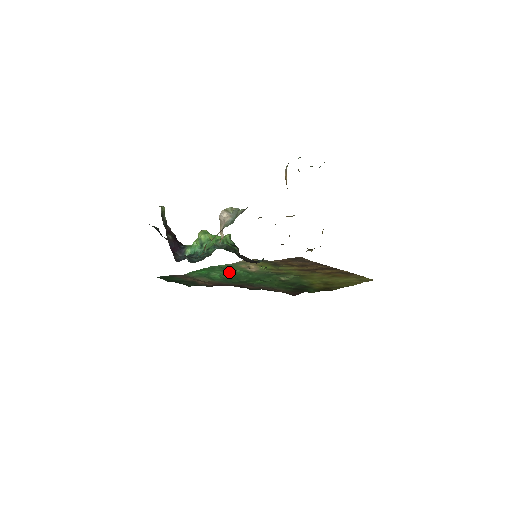
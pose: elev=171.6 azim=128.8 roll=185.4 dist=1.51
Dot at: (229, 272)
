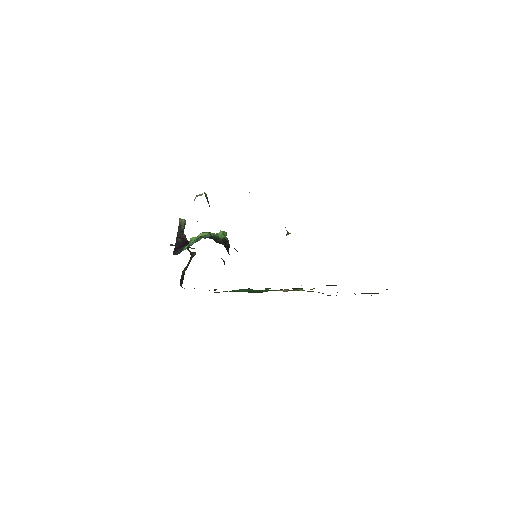
Dot at: occluded
